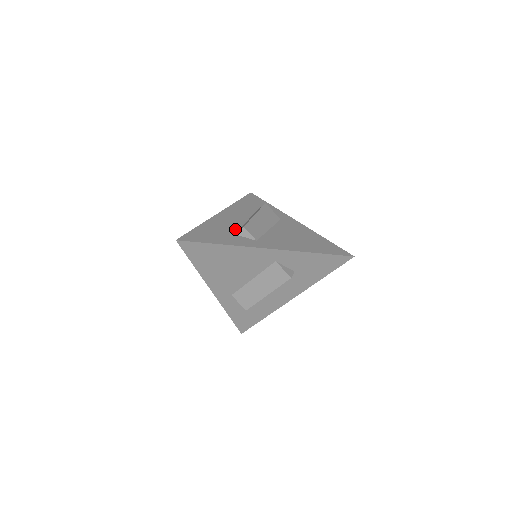
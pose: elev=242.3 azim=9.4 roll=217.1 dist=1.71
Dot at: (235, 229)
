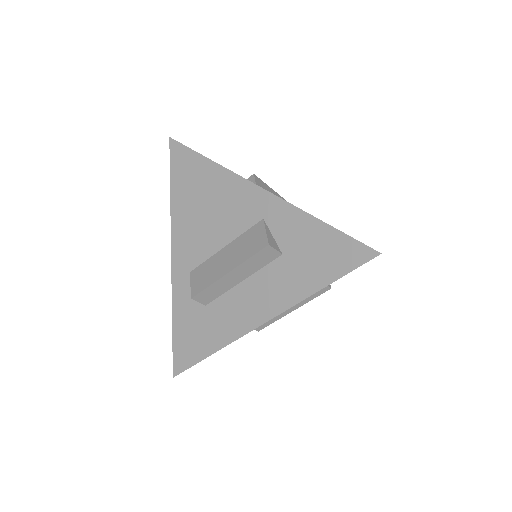
Dot at: occluded
